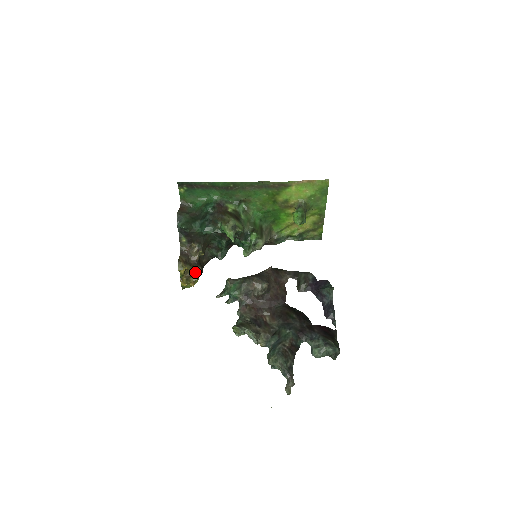
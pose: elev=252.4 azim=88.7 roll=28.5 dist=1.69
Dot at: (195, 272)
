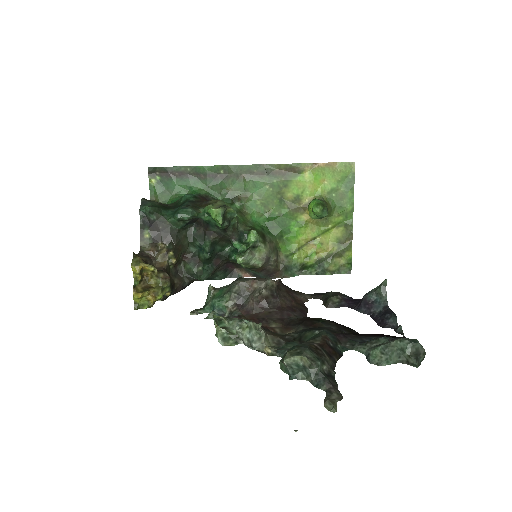
Dot at: (159, 279)
